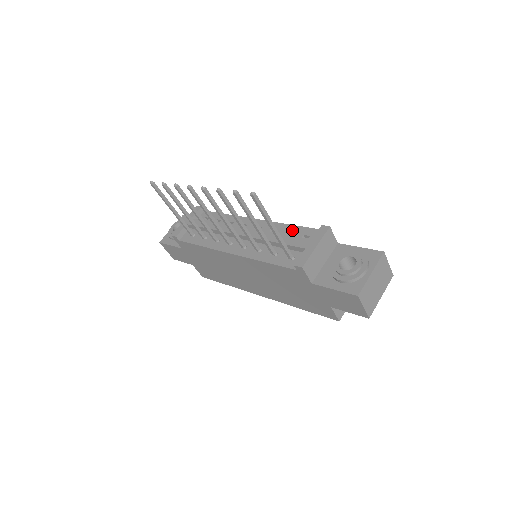
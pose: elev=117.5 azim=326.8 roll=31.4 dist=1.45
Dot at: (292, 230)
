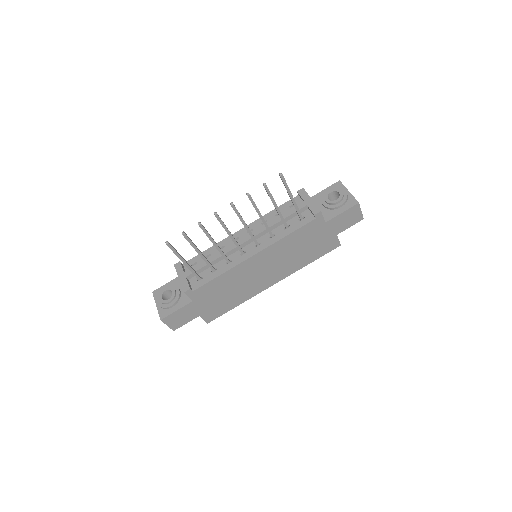
Dot at: occluded
